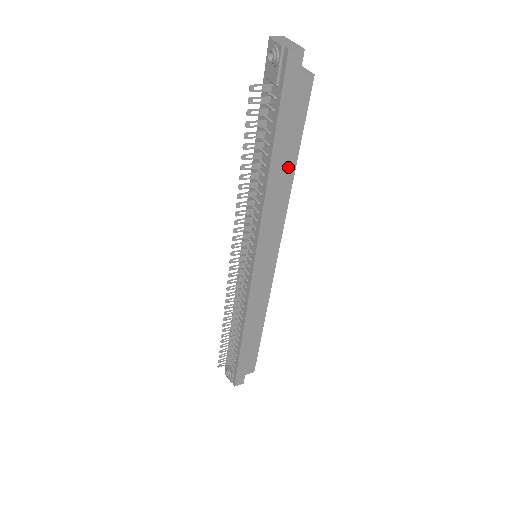
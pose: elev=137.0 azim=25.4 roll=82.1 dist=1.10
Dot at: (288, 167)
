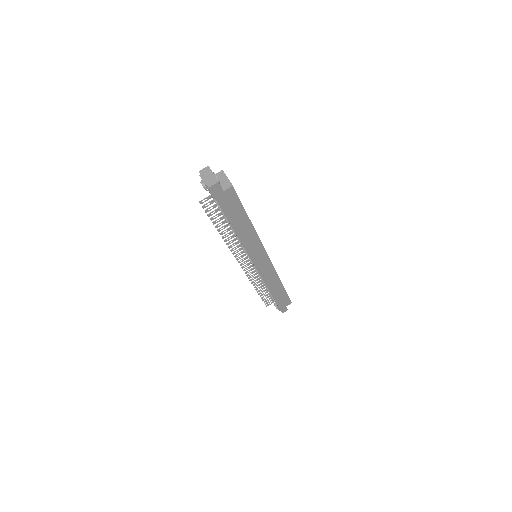
Dot at: (245, 223)
